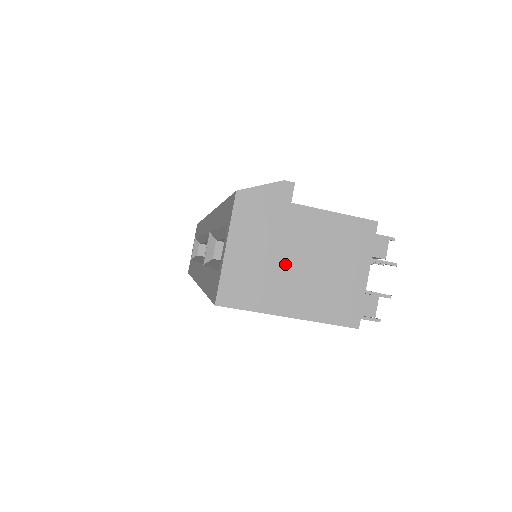
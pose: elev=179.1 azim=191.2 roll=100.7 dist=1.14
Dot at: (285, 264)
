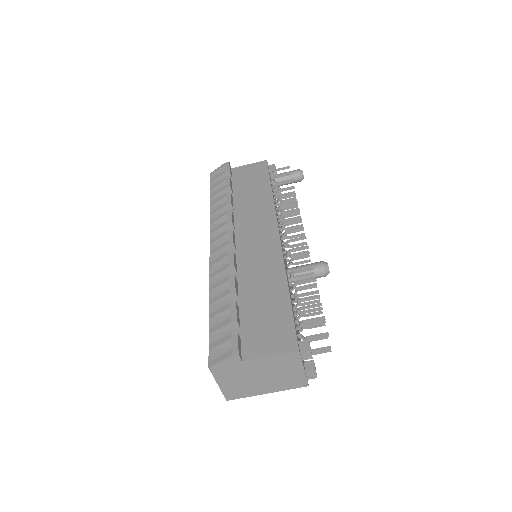
Dot at: (253, 380)
